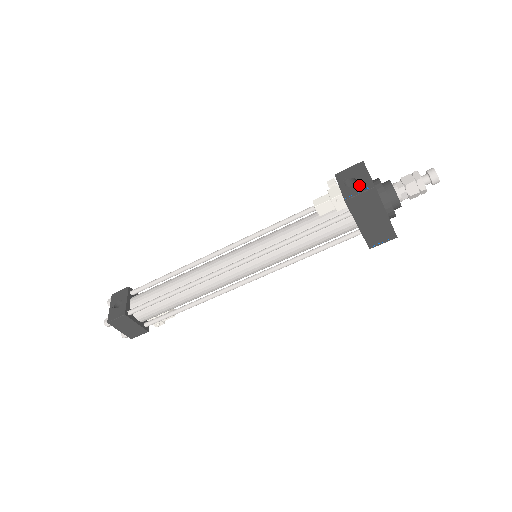
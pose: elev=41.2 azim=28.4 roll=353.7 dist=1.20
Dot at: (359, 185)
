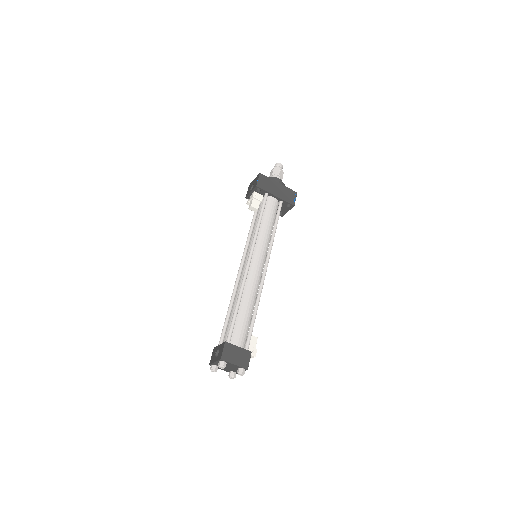
Dot at: (255, 181)
